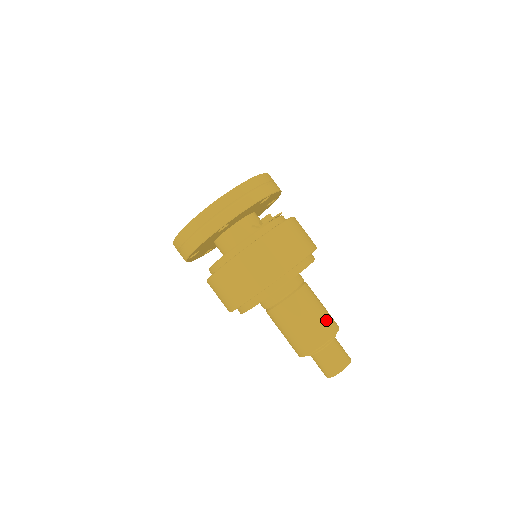
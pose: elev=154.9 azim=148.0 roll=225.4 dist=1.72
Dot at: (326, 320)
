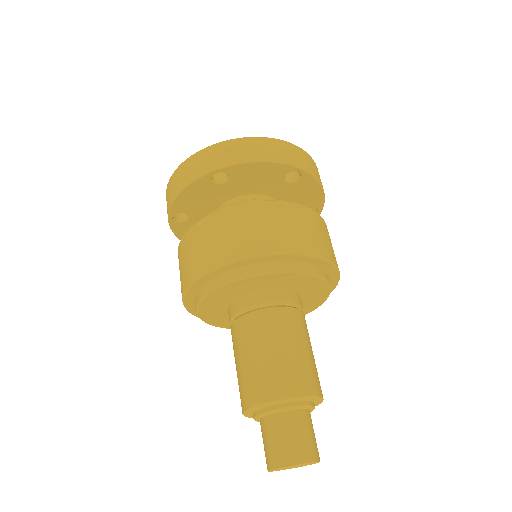
Dot at: occluded
